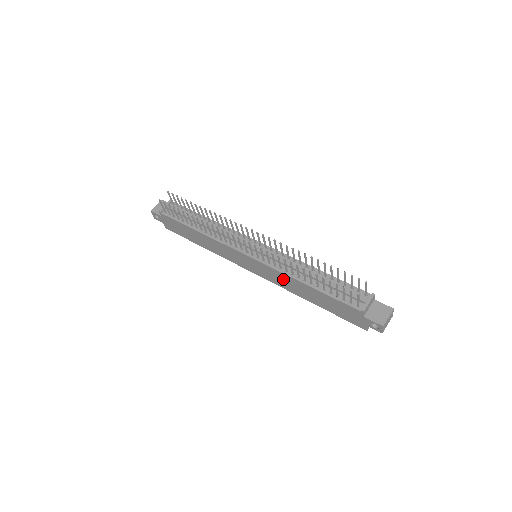
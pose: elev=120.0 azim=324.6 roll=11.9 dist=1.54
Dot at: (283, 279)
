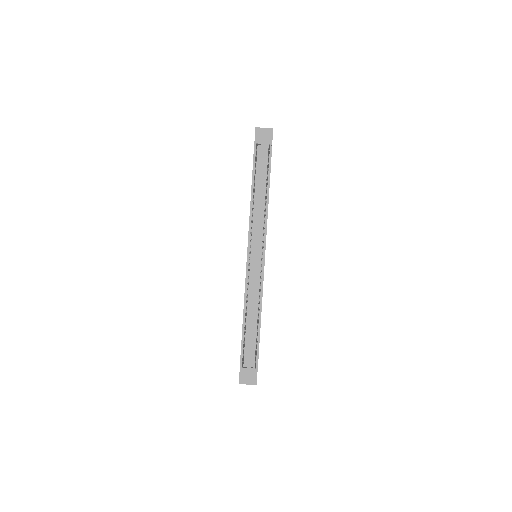
Dot at: occluded
